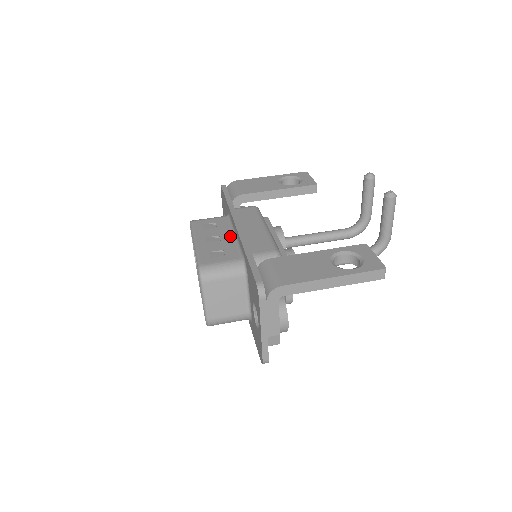
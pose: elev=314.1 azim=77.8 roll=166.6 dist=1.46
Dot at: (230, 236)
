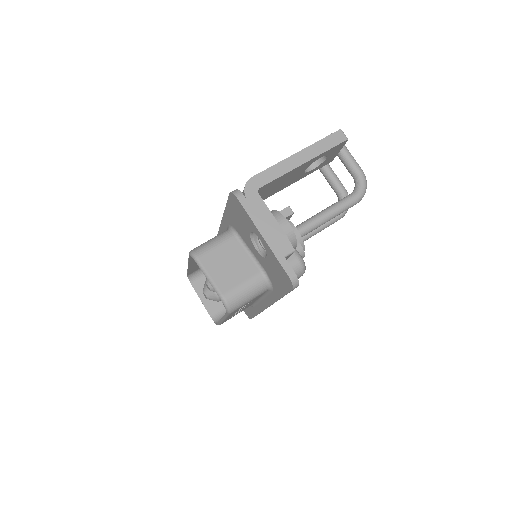
Dot at: occluded
